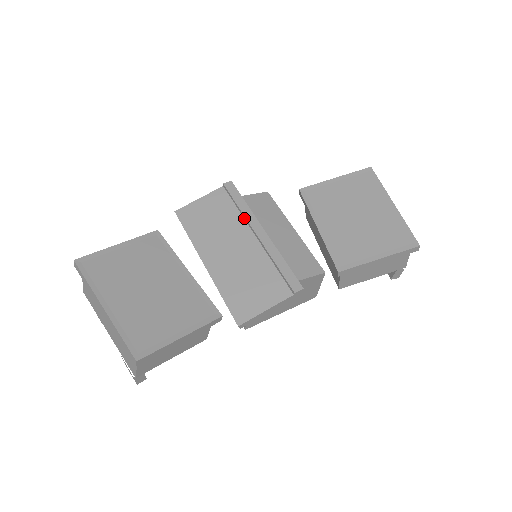
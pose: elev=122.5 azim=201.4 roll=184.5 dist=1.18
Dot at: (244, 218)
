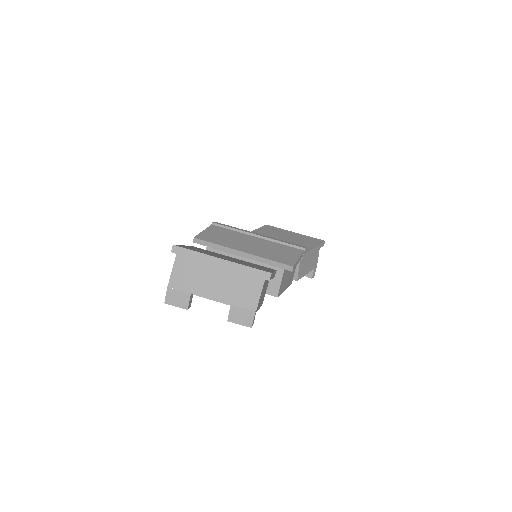
Dot at: (241, 232)
